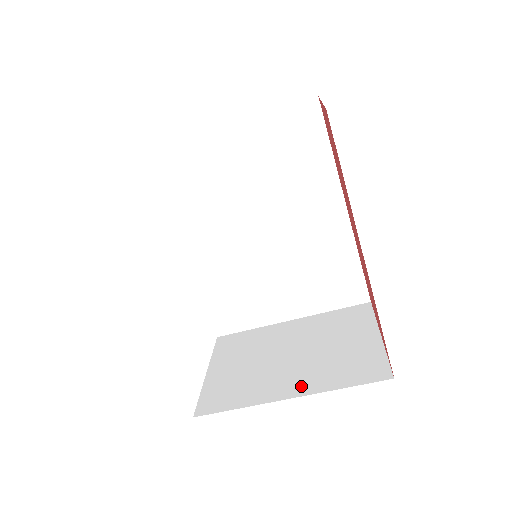
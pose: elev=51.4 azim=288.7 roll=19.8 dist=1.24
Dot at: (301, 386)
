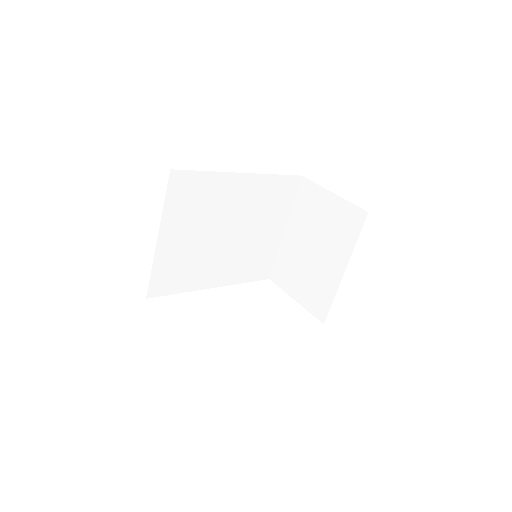
Dot at: (340, 260)
